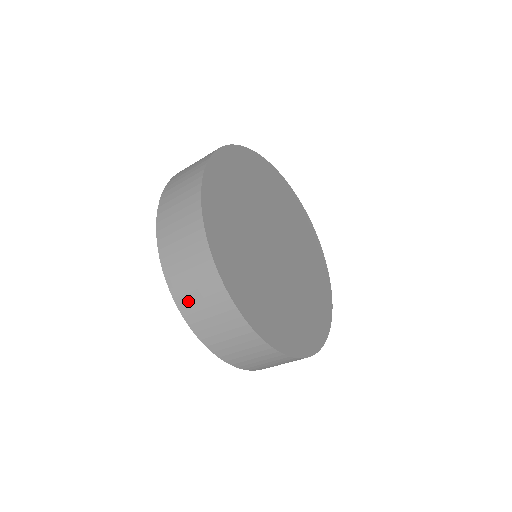
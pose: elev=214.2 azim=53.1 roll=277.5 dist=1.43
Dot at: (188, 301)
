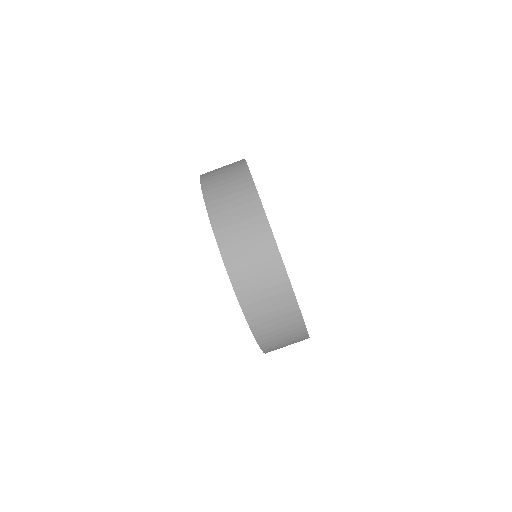
Dot at: (231, 242)
